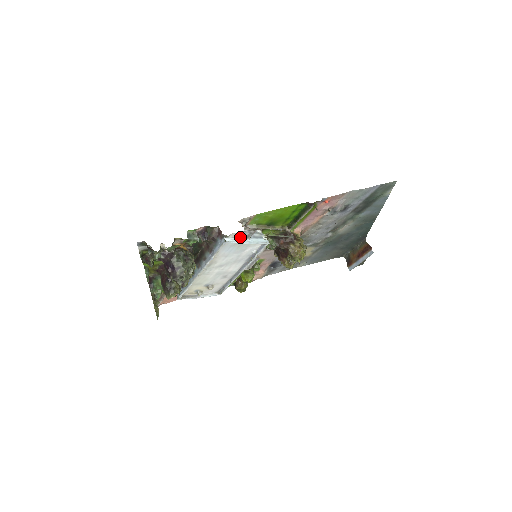
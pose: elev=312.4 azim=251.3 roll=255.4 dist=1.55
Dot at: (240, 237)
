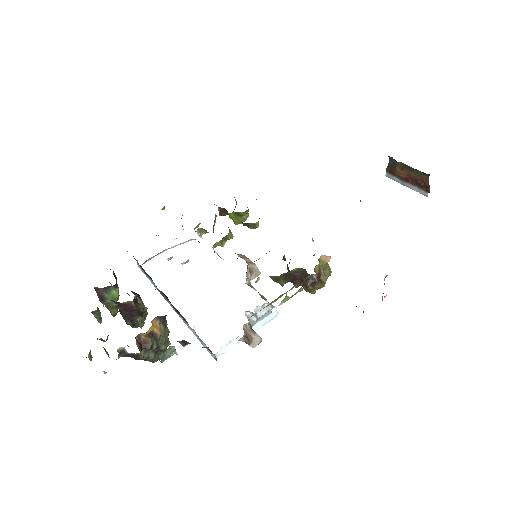
Dot at: (238, 337)
